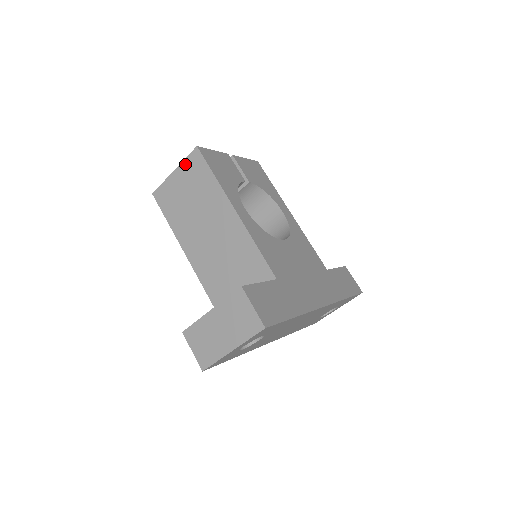
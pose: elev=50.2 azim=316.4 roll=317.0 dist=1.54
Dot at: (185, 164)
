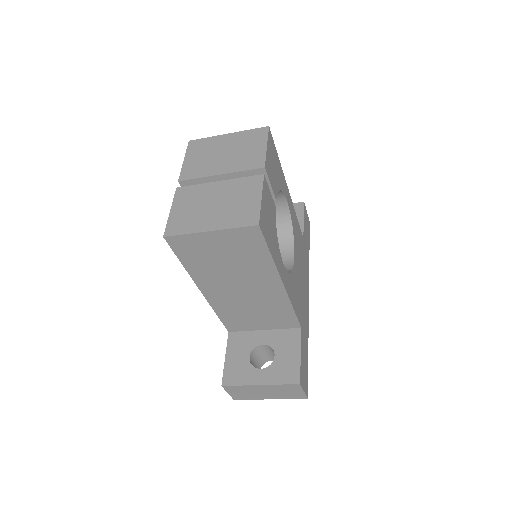
Dot at: (232, 233)
